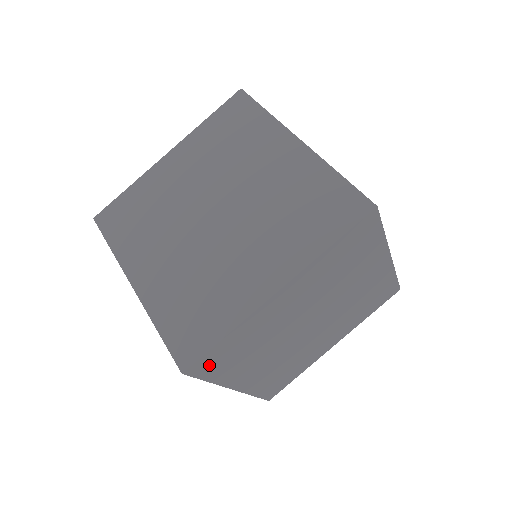
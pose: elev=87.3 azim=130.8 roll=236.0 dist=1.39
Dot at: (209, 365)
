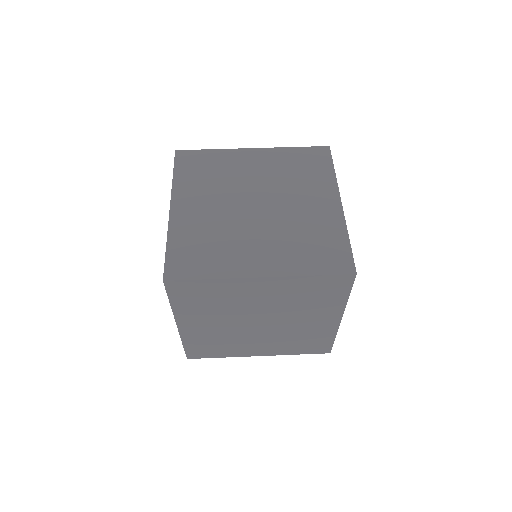
Dot at: (187, 161)
